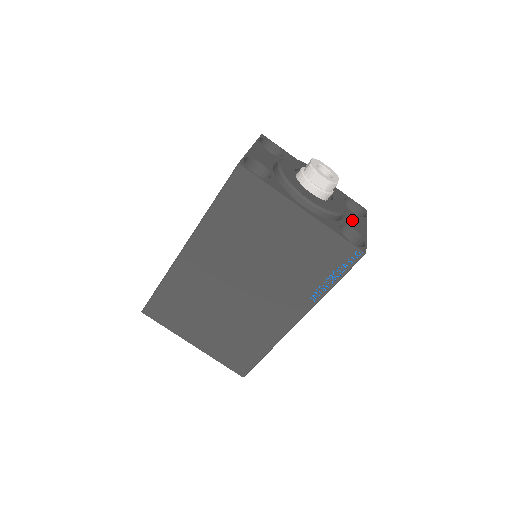
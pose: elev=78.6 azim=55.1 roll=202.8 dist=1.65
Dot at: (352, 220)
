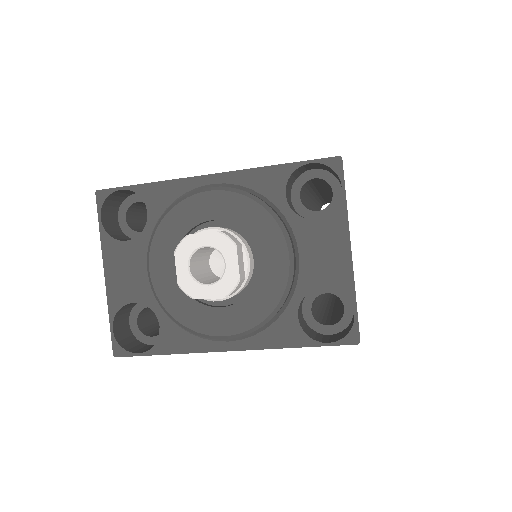
Dot at: (315, 257)
